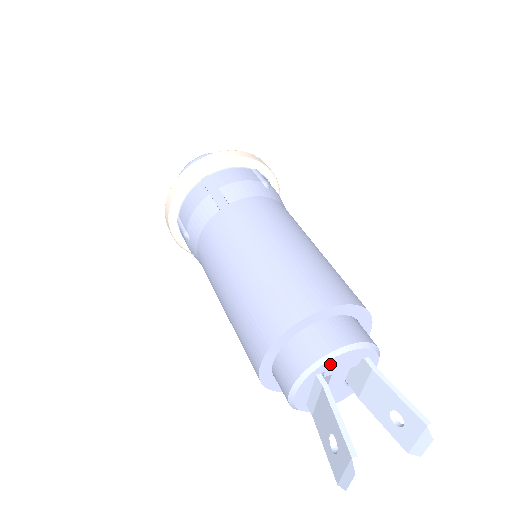
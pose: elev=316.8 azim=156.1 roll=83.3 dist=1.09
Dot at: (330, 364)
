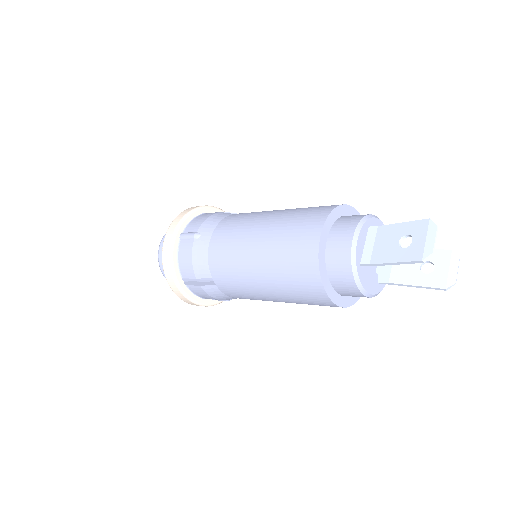
Dot at: (375, 224)
